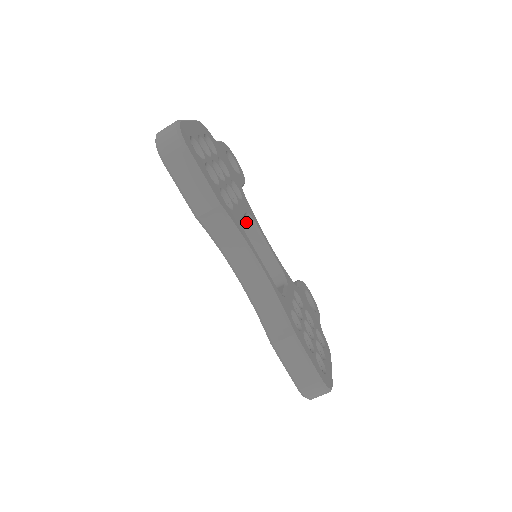
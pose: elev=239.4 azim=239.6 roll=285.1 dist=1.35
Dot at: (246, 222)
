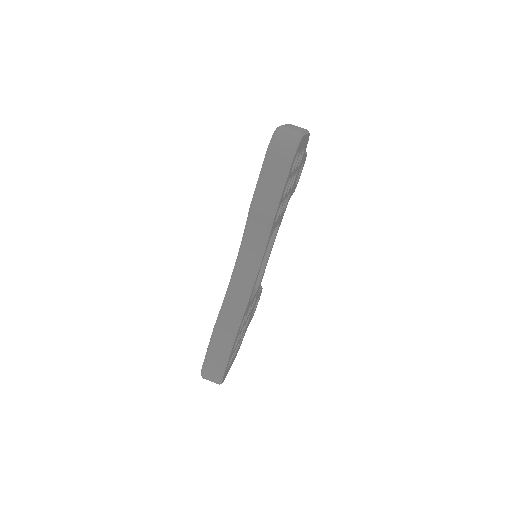
Dot at: occluded
